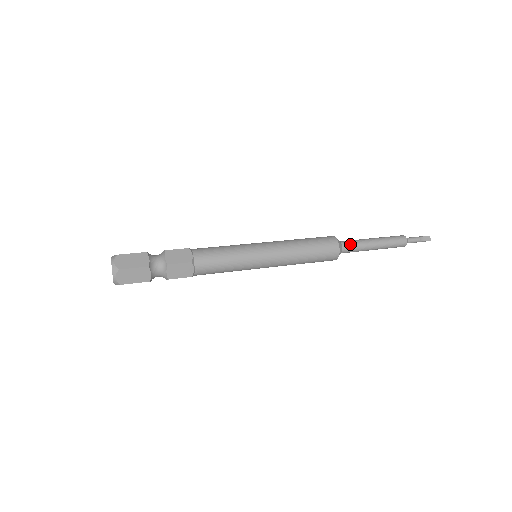
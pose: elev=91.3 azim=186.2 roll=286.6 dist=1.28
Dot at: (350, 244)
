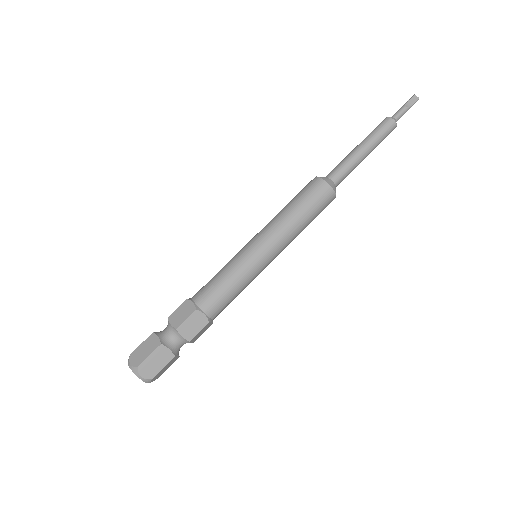
Dot at: (337, 170)
